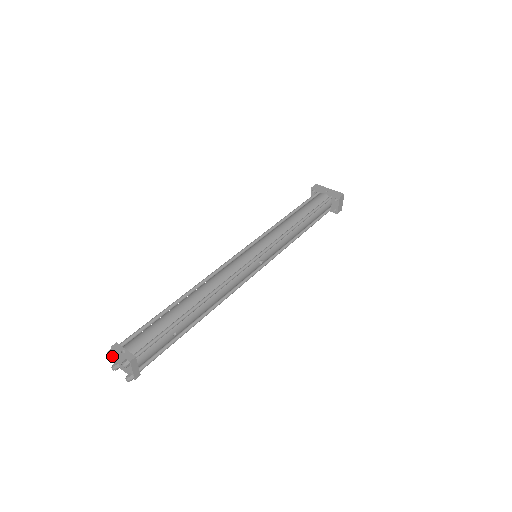
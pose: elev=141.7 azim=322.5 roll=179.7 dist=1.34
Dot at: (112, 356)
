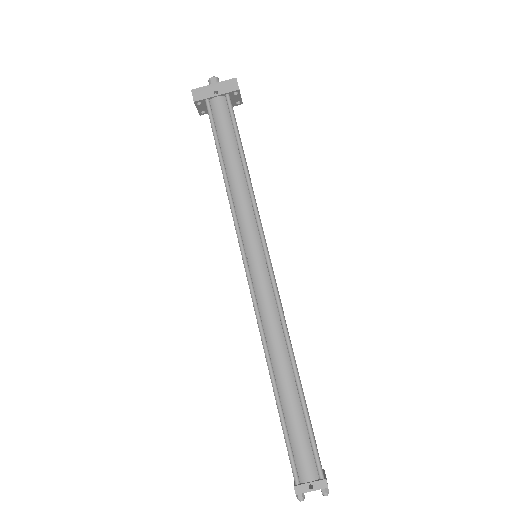
Dot at: (303, 496)
